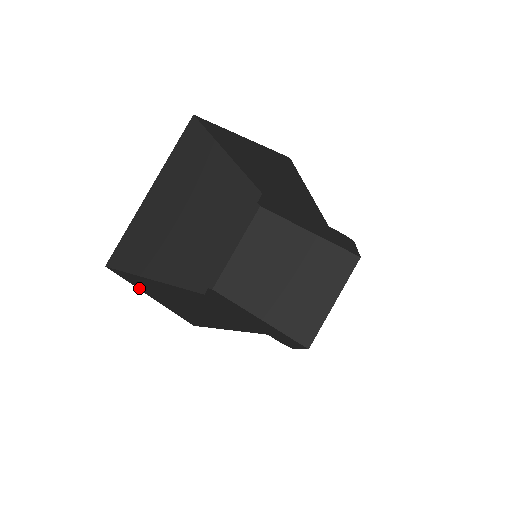
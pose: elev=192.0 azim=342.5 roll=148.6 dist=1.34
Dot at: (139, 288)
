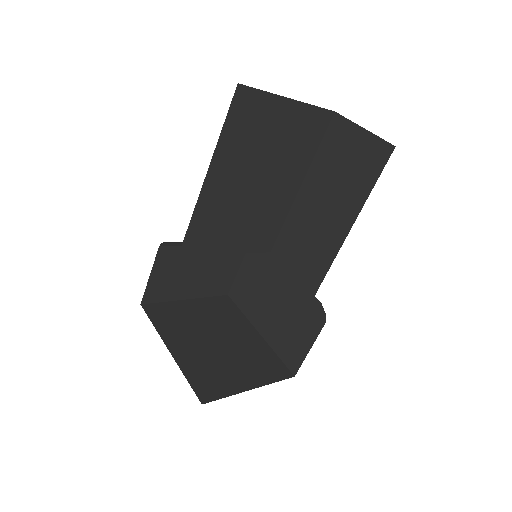
Dot at: occluded
